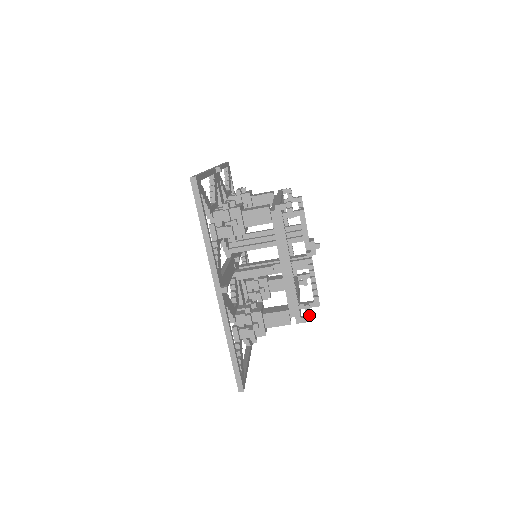
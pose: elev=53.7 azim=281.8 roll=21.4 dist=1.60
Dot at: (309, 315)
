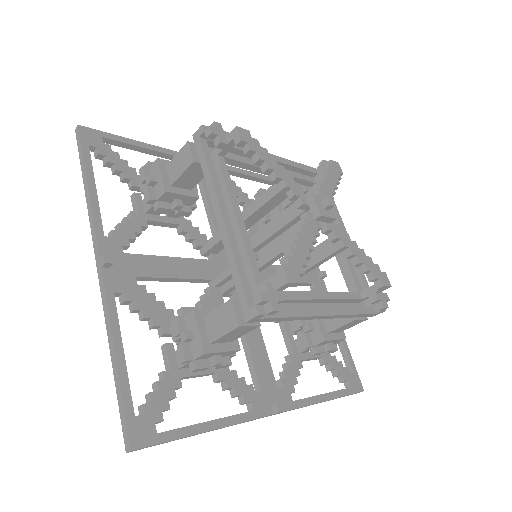
Dot at: (259, 298)
